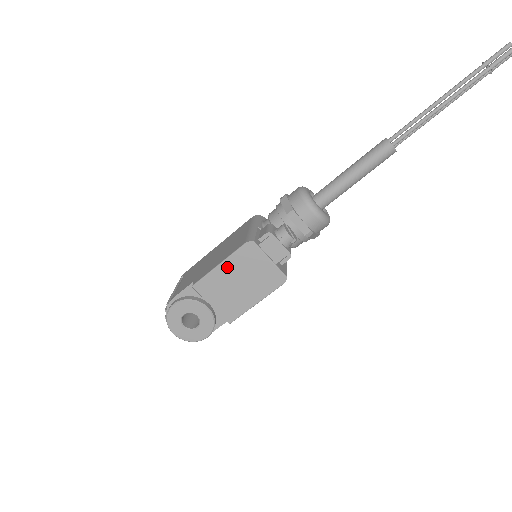
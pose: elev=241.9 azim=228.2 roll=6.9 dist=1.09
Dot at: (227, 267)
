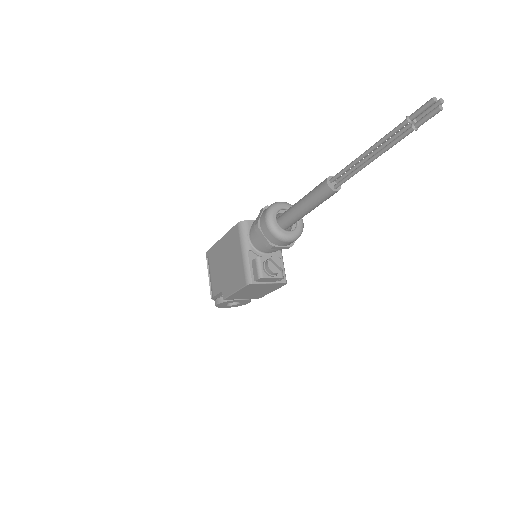
Dot at: (241, 292)
